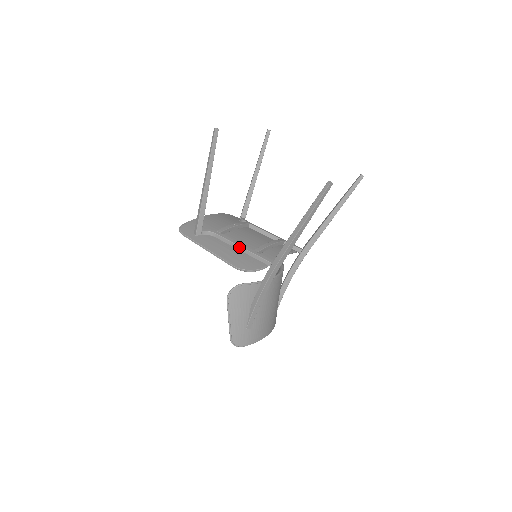
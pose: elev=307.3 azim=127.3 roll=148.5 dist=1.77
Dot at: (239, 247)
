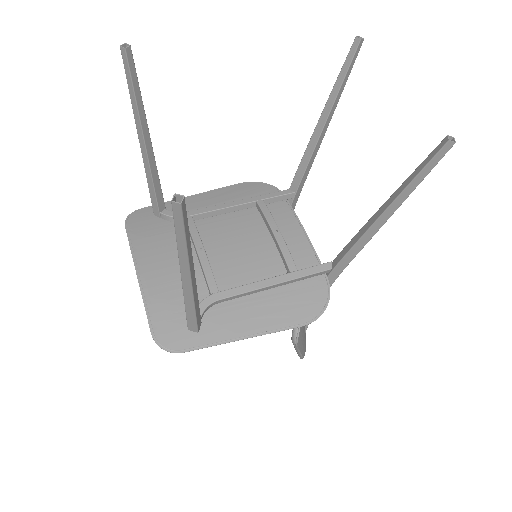
Dot at: (270, 287)
